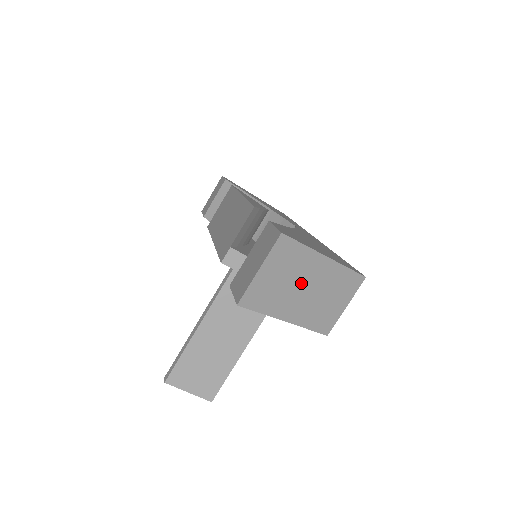
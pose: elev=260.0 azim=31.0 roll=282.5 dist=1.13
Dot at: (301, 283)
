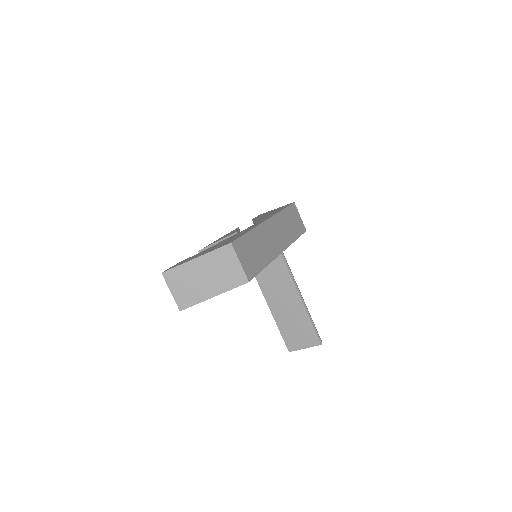
Dot at: (198, 278)
